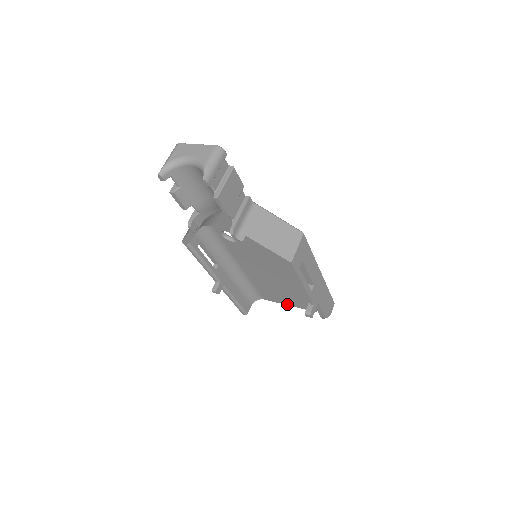
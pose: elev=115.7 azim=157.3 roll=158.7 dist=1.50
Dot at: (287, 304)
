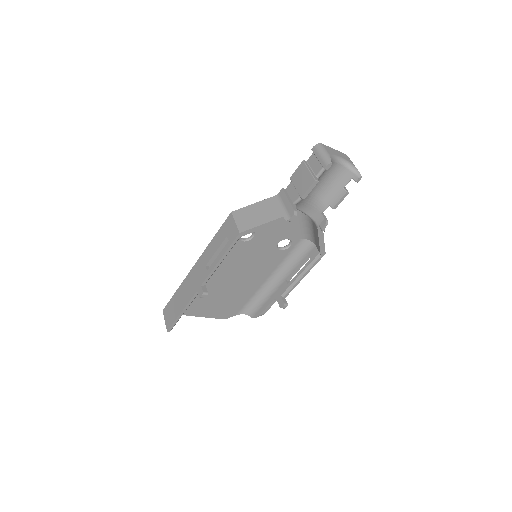
Dot at: (202, 316)
